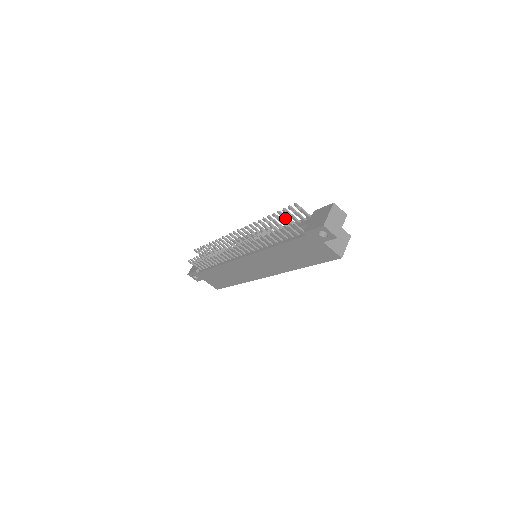
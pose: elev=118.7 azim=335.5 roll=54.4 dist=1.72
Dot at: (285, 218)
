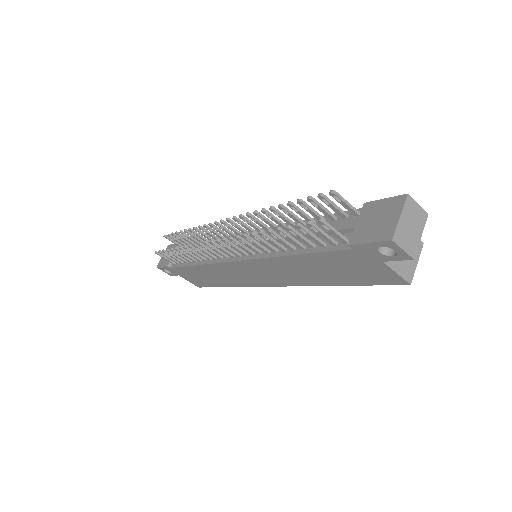
Dot at: (310, 211)
